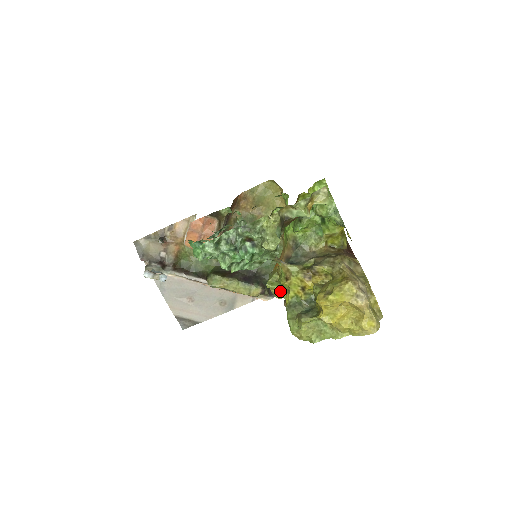
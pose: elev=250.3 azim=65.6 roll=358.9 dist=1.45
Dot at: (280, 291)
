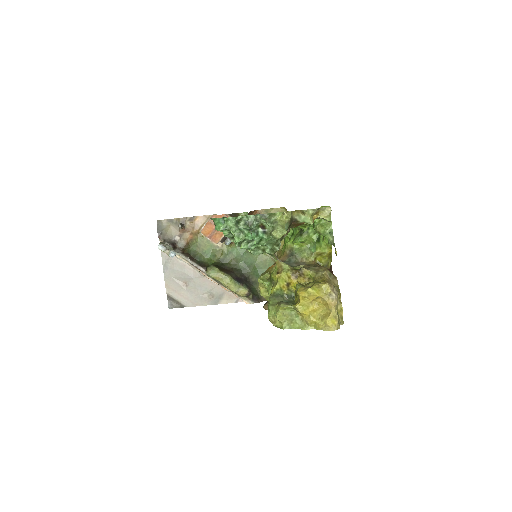
Dot at: (267, 287)
